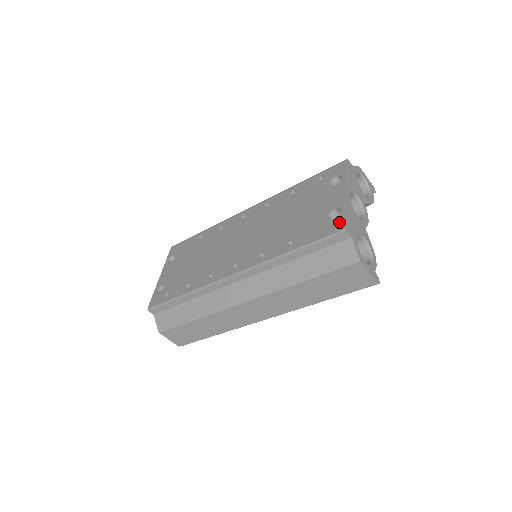
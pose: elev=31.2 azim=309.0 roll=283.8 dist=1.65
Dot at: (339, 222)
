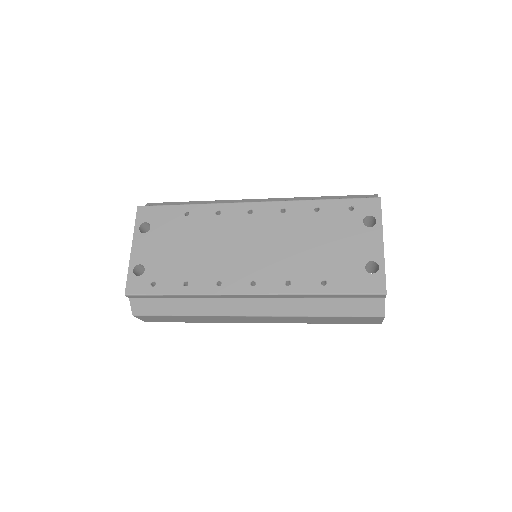
Dot at: (379, 282)
